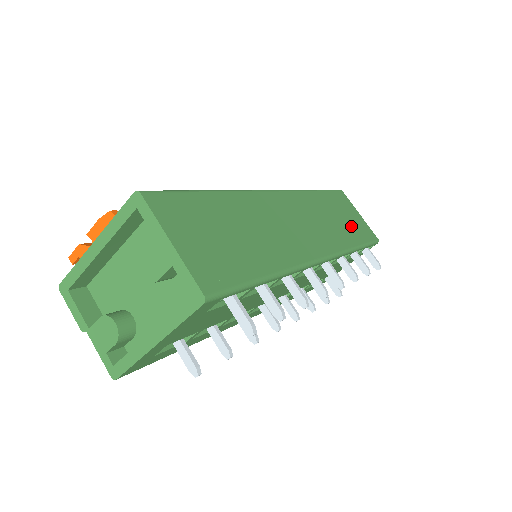
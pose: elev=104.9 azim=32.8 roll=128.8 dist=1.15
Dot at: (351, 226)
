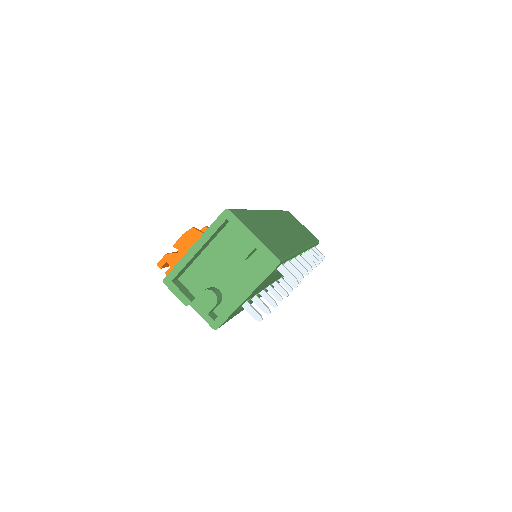
Dot at: (304, 232)
